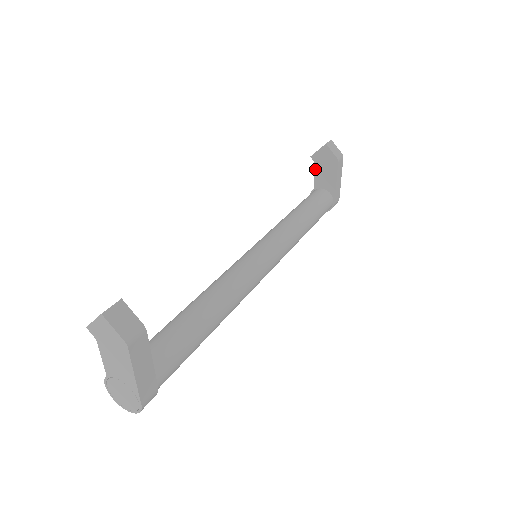
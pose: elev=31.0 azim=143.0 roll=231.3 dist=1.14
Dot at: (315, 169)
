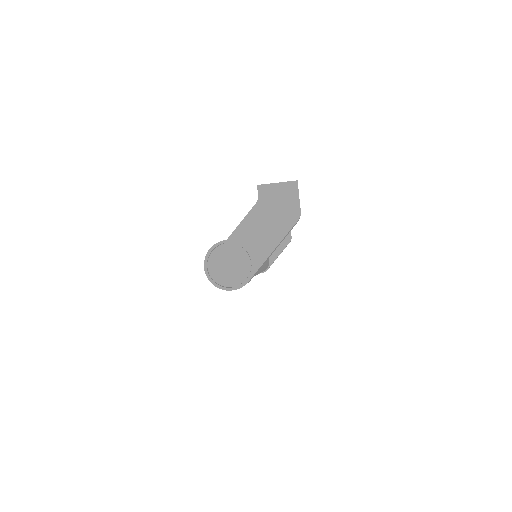
Dot at: occluded
